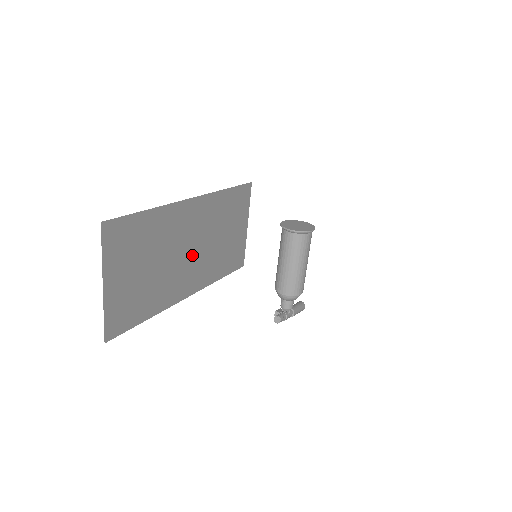
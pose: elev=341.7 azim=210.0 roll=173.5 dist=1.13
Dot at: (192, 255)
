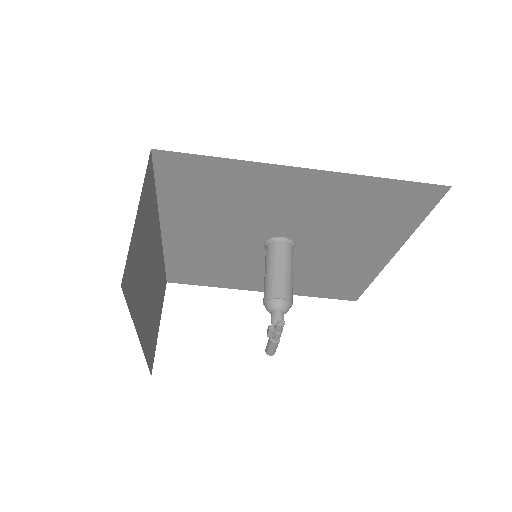
Dot at: (149, 293)
